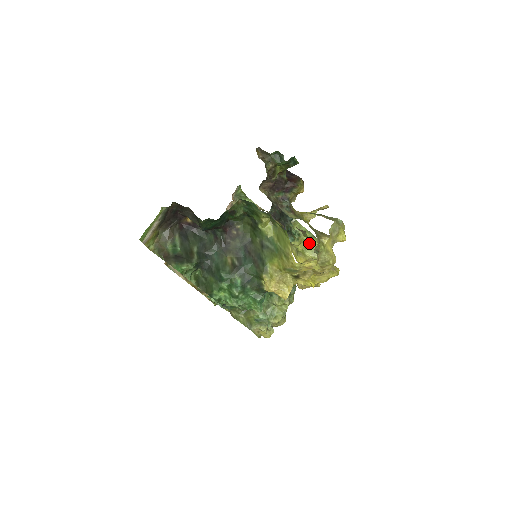
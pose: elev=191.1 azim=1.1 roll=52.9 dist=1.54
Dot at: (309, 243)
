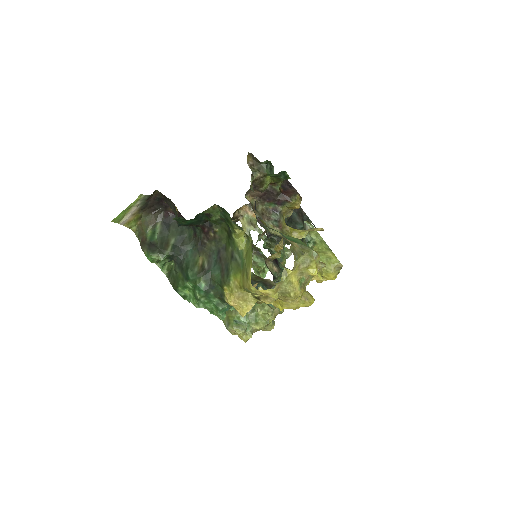
Dot at: (324, 254)
